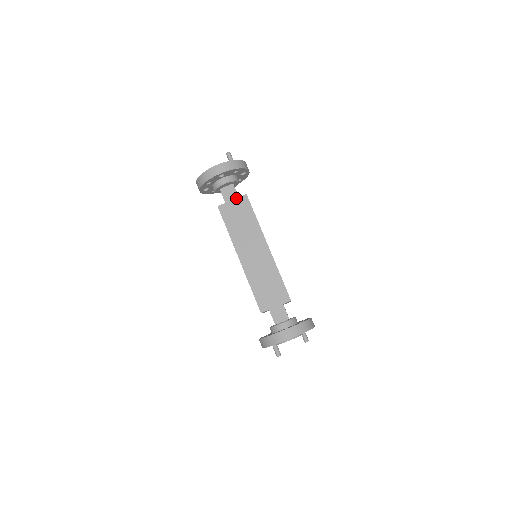
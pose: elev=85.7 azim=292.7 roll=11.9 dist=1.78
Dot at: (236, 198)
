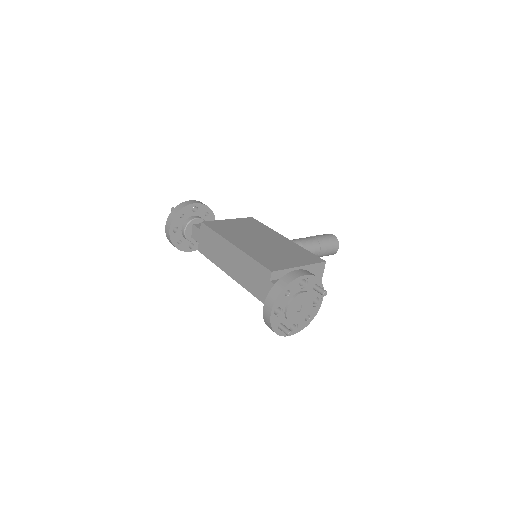
Dot at: (200, 232)
